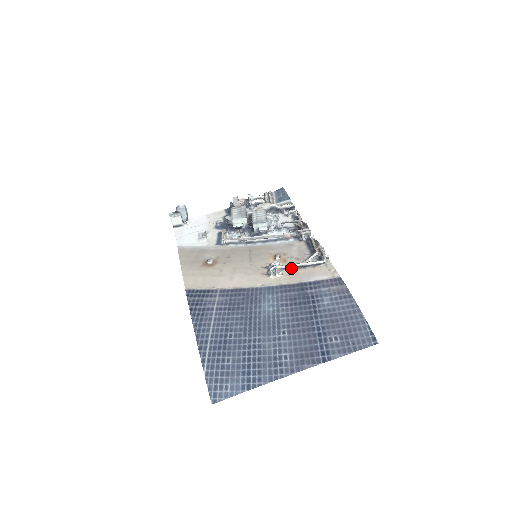
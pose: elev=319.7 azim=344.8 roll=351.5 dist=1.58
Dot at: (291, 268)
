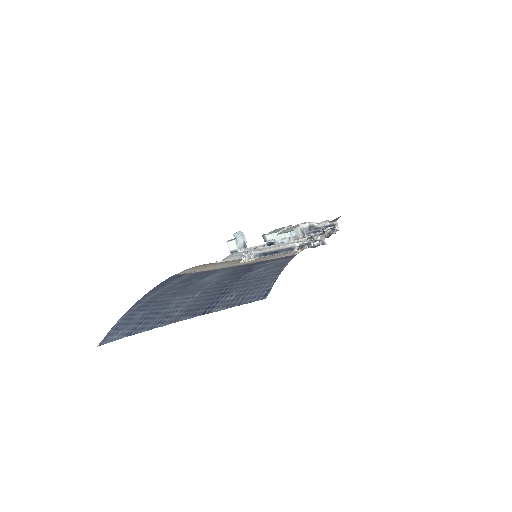
Dot at: (266, 255)
